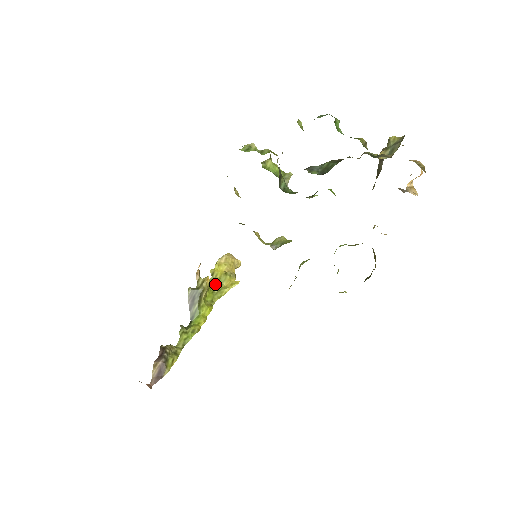
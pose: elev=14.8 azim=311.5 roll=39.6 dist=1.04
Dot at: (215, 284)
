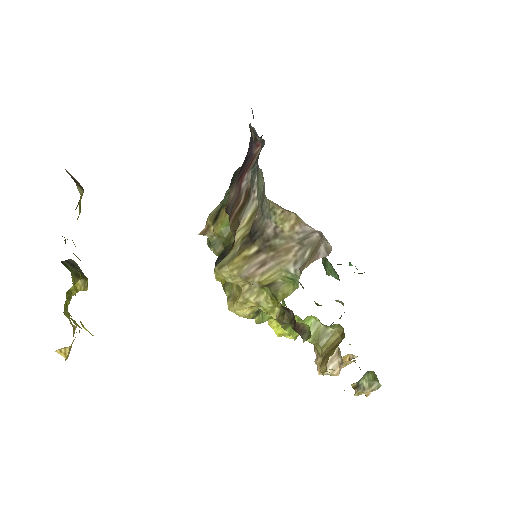
Dot at: occluded
